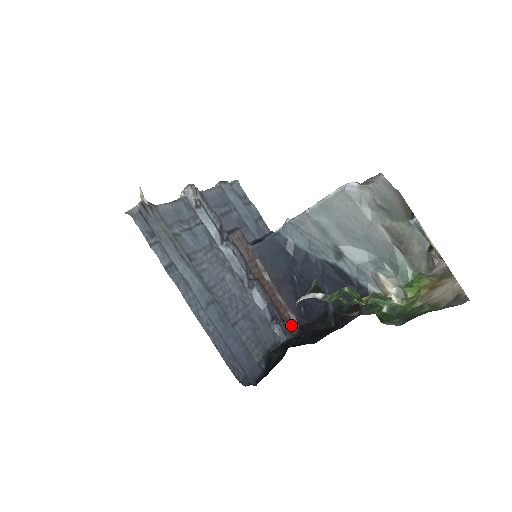
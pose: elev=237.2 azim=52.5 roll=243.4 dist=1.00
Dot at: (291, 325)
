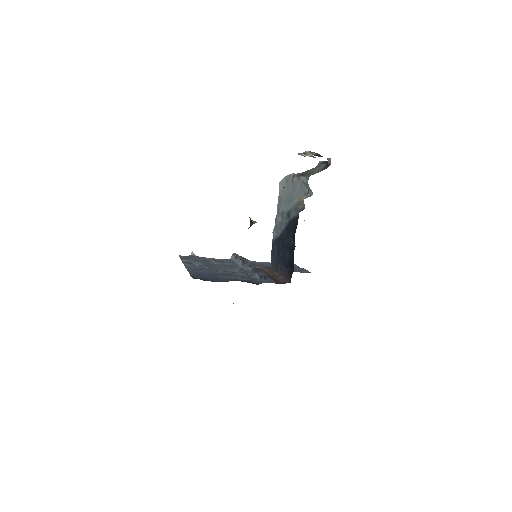
Dot at: (283, 283)
